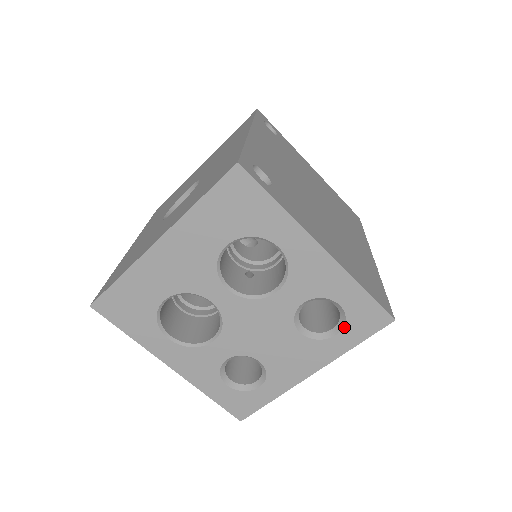
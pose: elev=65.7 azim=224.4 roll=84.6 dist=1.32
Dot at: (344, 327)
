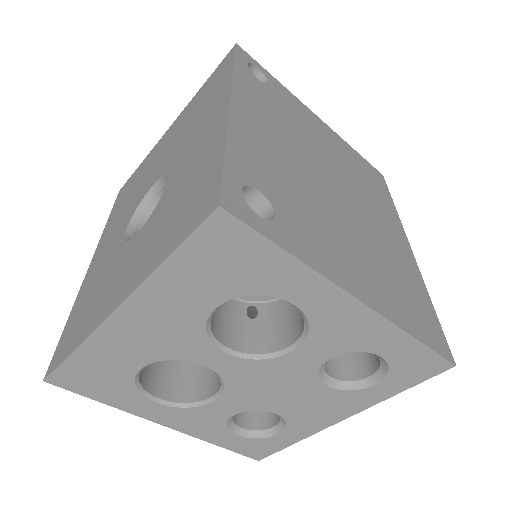
Dot at: (386, 377)
